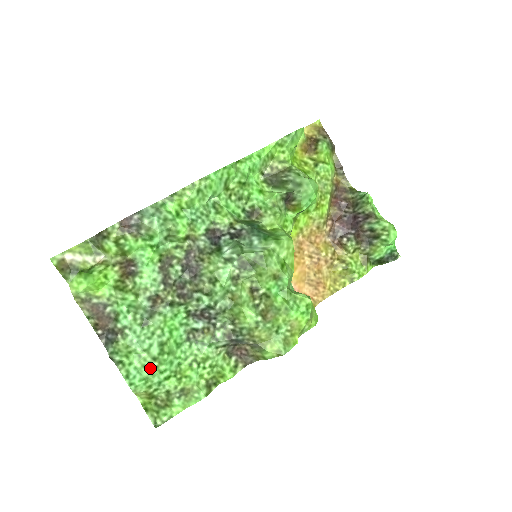
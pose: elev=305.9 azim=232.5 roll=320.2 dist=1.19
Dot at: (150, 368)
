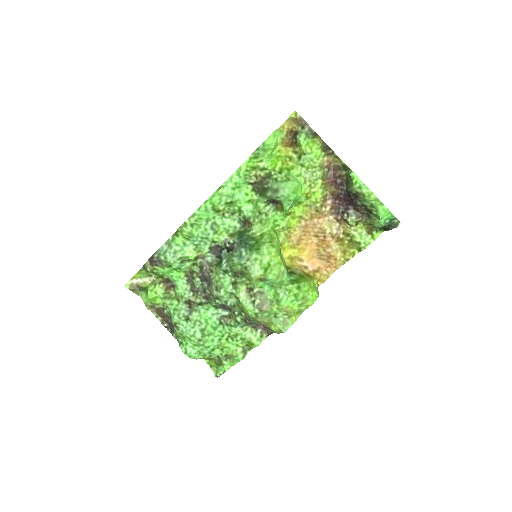
Dot at: (199, 346)
